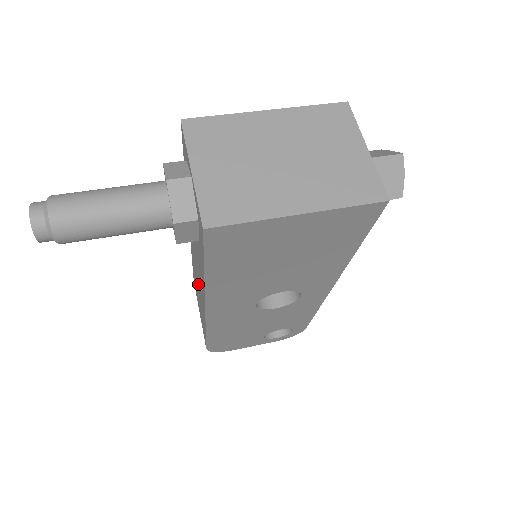
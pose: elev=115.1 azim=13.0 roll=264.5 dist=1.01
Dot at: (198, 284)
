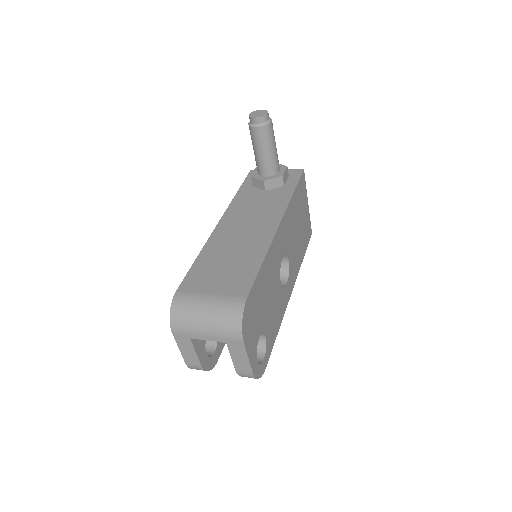
Dot at: (243, 238)
